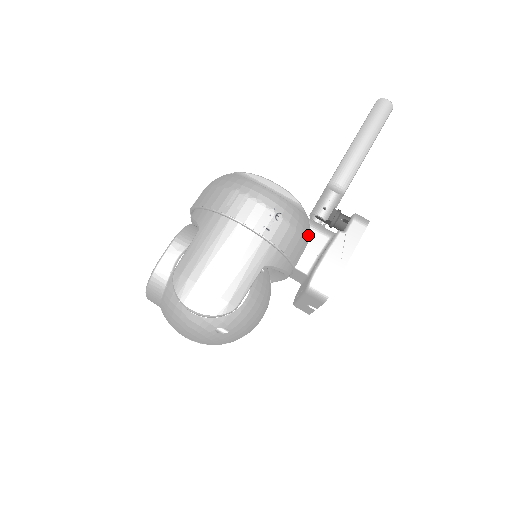
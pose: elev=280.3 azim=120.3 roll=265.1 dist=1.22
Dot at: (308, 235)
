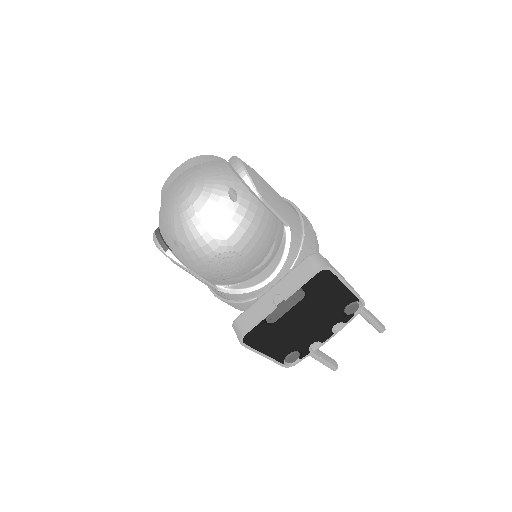
Dot at: occluded
